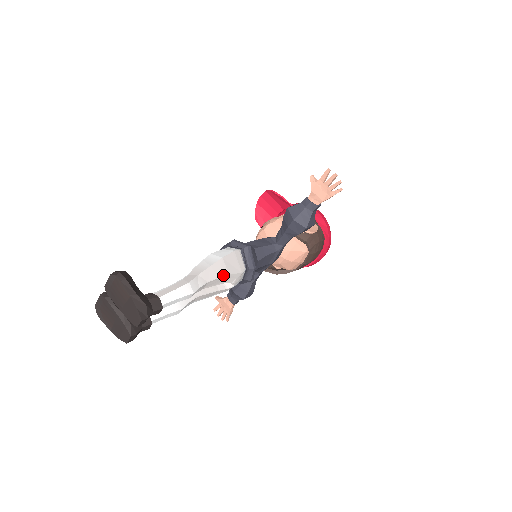
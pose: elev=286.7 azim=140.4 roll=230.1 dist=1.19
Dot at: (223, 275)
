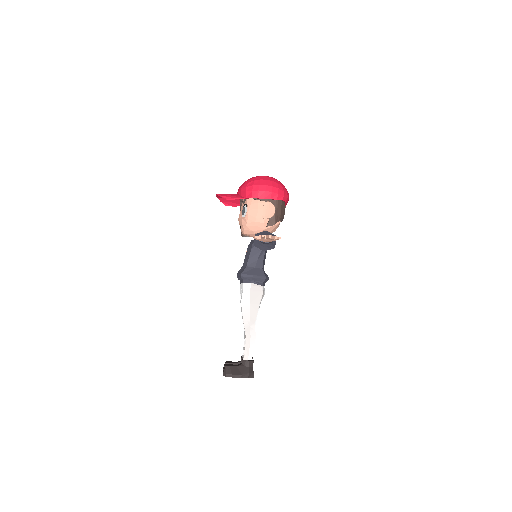
Dot at: (258, 309)
